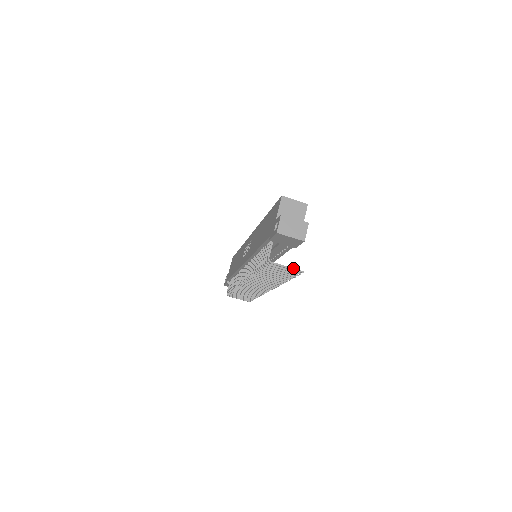
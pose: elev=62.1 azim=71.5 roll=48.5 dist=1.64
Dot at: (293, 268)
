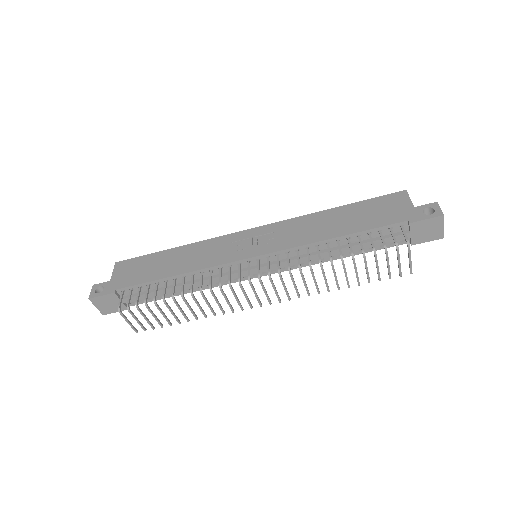
Dot at: (411, 264)
